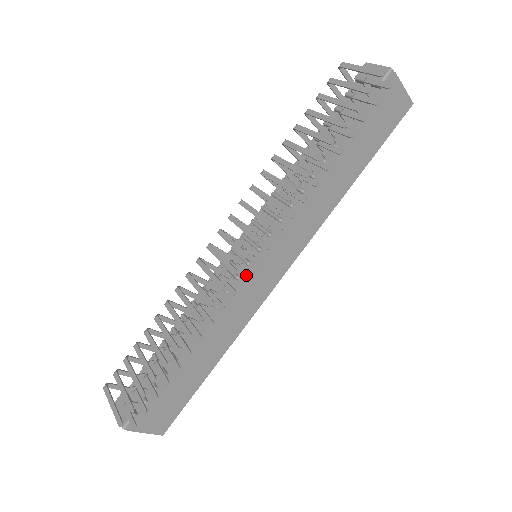
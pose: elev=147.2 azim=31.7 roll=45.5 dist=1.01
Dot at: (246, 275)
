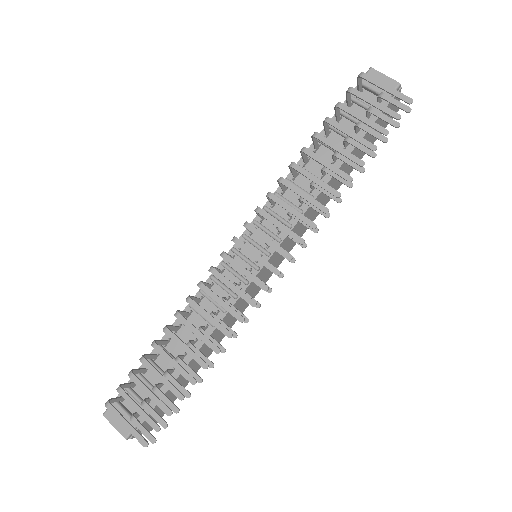
Dot at: (270, 288)
